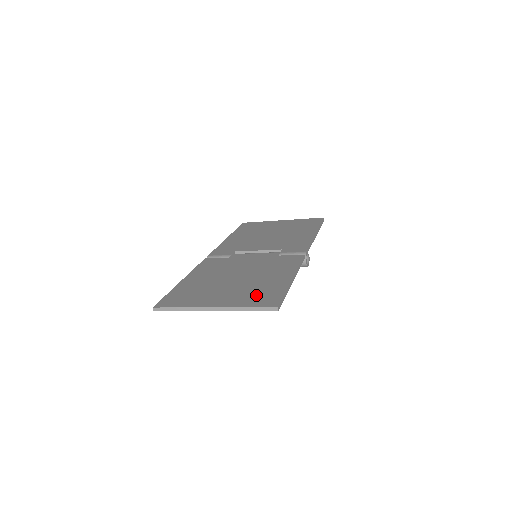
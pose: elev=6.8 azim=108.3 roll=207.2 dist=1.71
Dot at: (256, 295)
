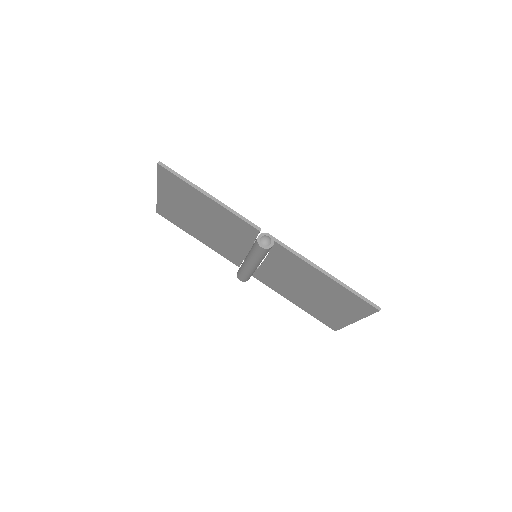
Dot at: occluded
